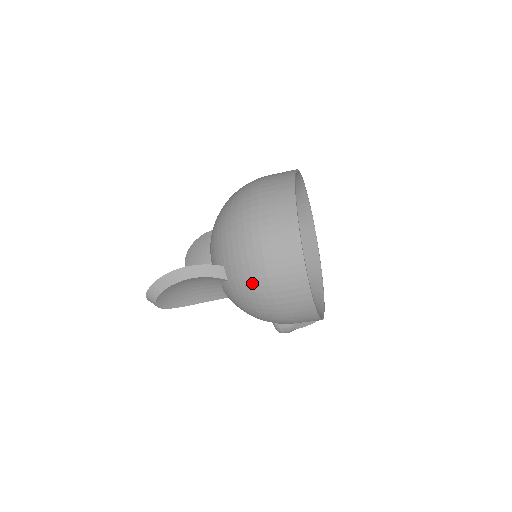
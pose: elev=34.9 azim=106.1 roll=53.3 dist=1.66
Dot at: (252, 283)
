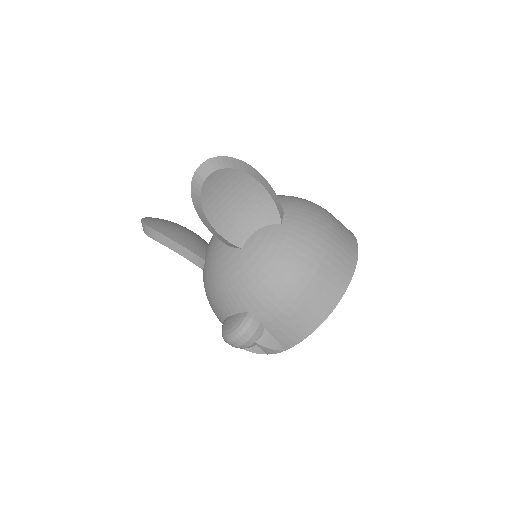
Dot at: (313, 238)
